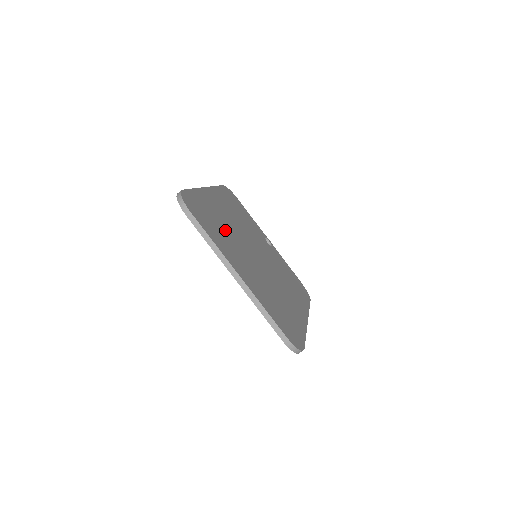
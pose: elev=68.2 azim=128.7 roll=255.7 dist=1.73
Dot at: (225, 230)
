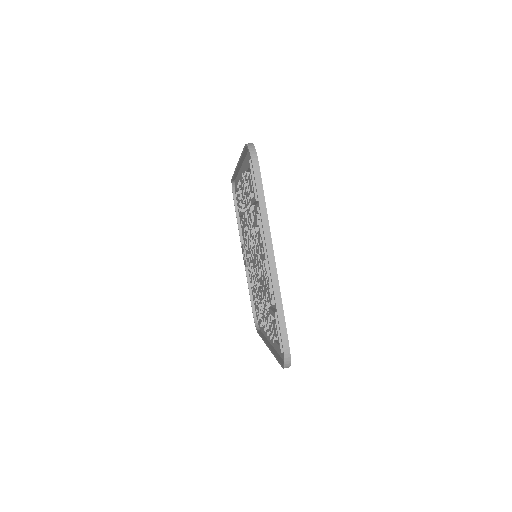
Dot at: occluded
